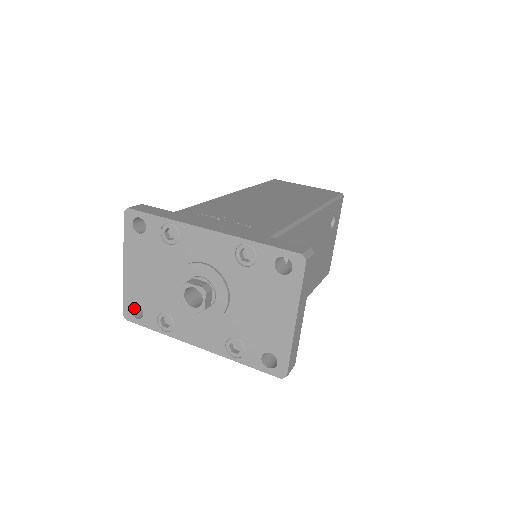
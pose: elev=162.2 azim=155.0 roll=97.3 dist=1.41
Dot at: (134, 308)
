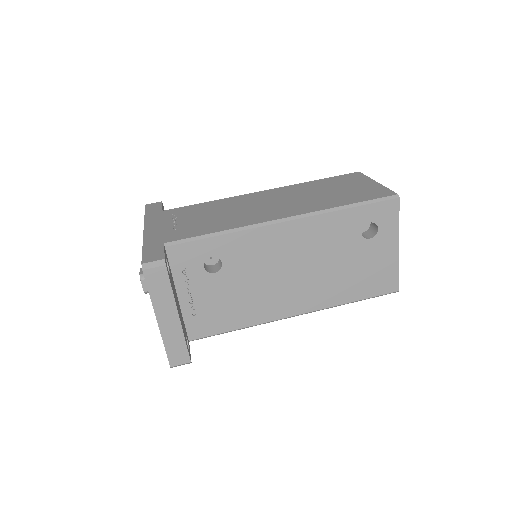
Dot at: occluded
